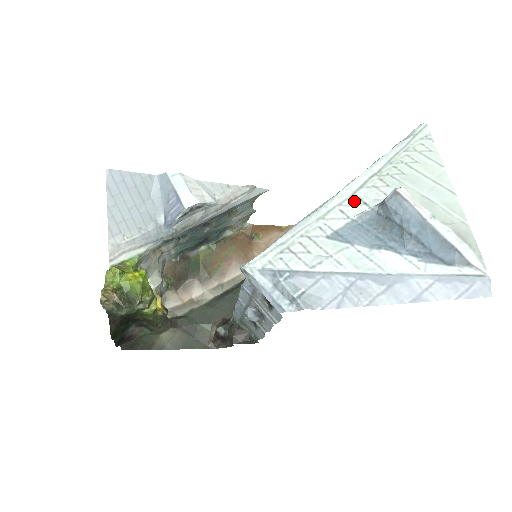
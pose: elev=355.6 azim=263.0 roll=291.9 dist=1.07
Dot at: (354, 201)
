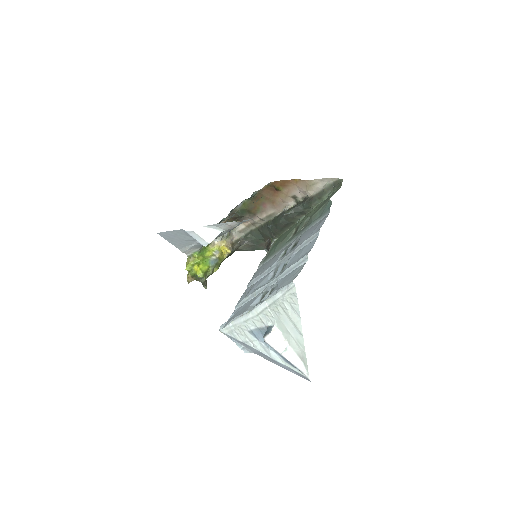
Dot at: (258, 319)
